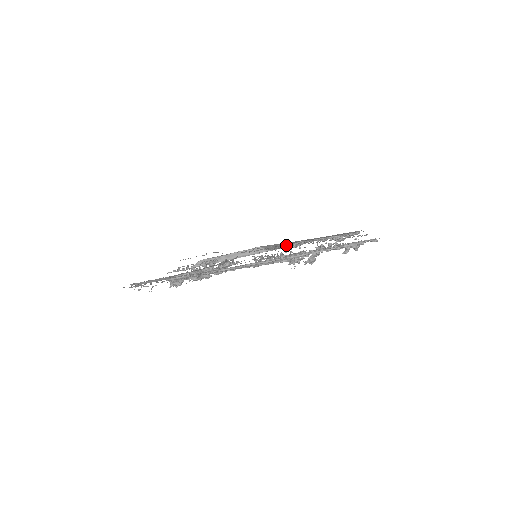
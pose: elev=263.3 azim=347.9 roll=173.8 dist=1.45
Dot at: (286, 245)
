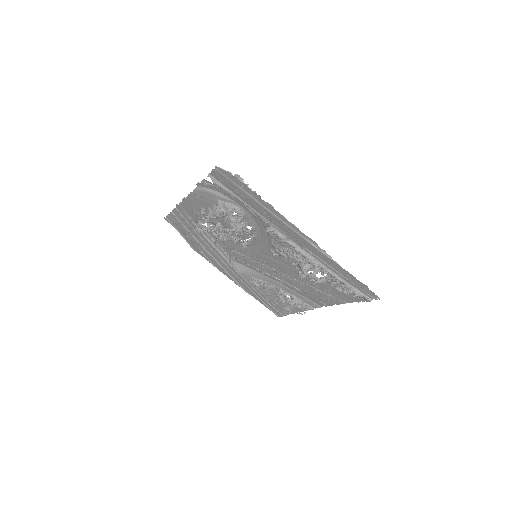
Dot at: (253, 277)
